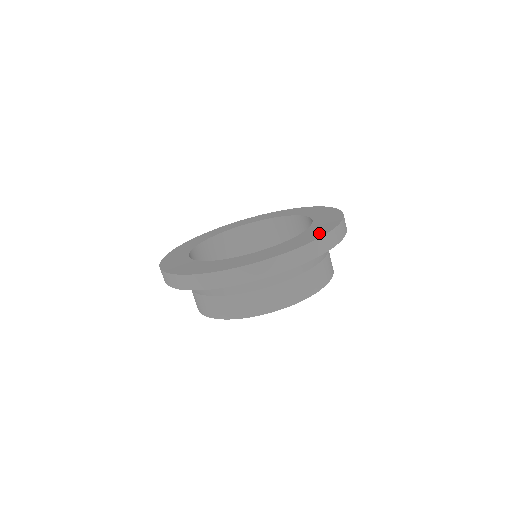
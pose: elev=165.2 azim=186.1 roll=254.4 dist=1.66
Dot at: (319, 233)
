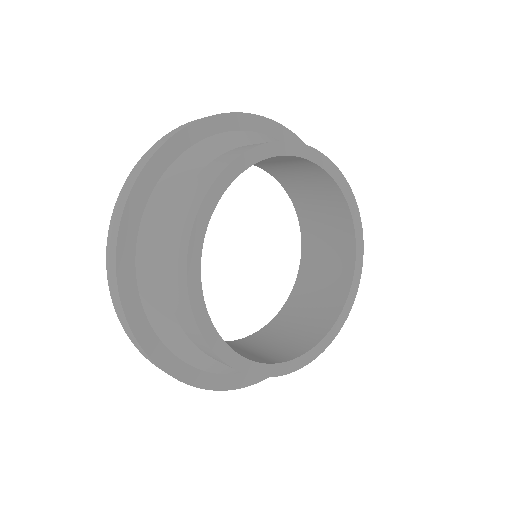
Dot at: occluded
